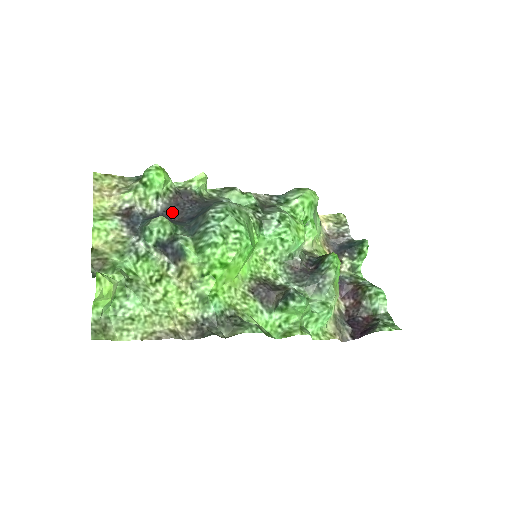
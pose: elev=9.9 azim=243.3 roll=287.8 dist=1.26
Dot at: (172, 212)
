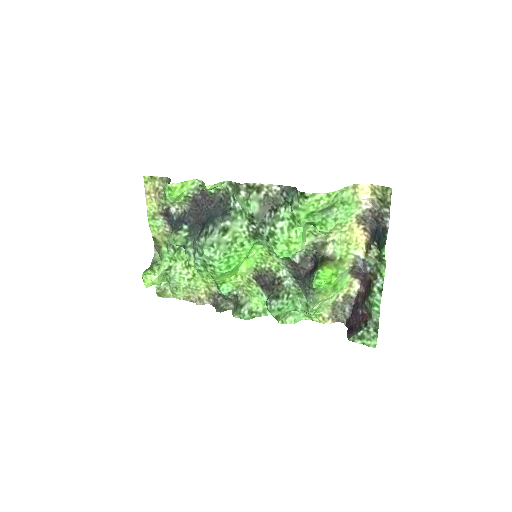
Dot at: (194, 213)
